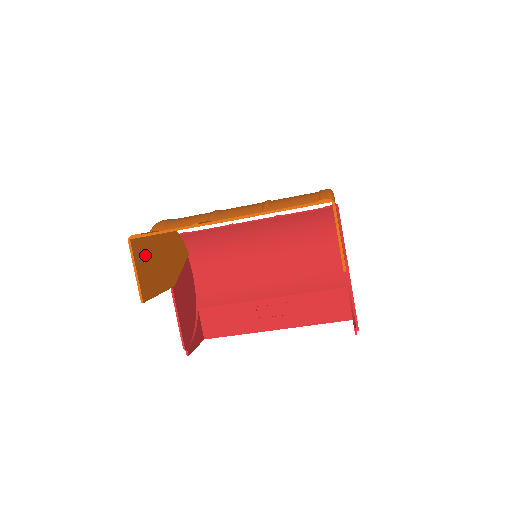
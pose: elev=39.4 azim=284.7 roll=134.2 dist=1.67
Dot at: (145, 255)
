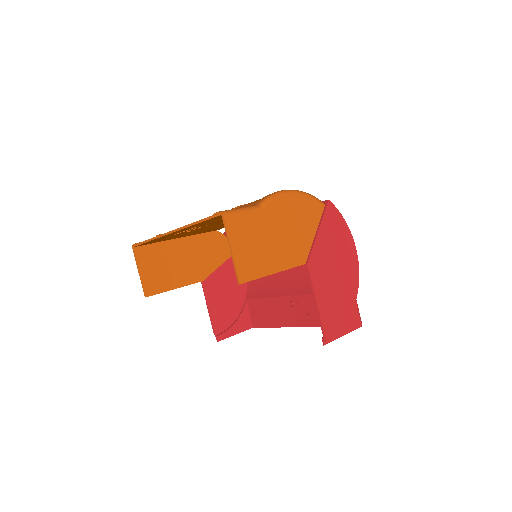
Dot at: (156, 258)
